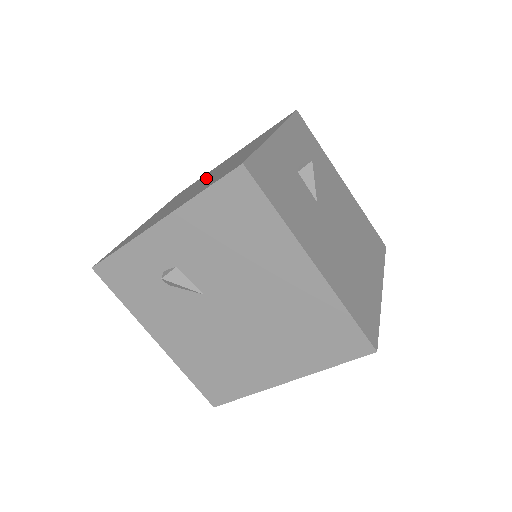
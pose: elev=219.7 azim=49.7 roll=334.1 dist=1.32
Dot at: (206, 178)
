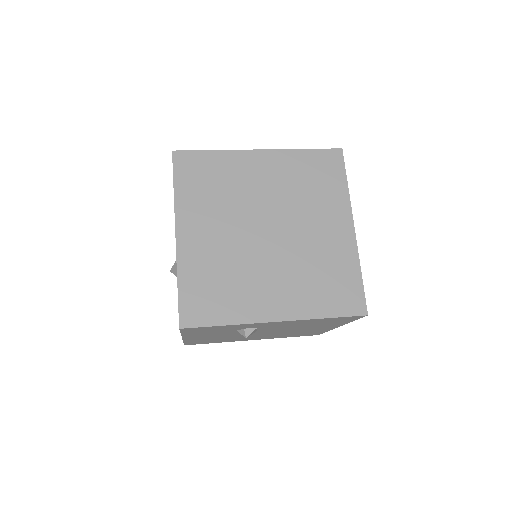
Dot at: (266, 218)
